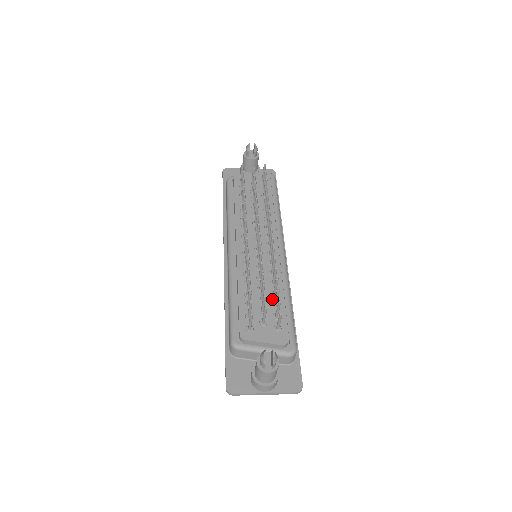
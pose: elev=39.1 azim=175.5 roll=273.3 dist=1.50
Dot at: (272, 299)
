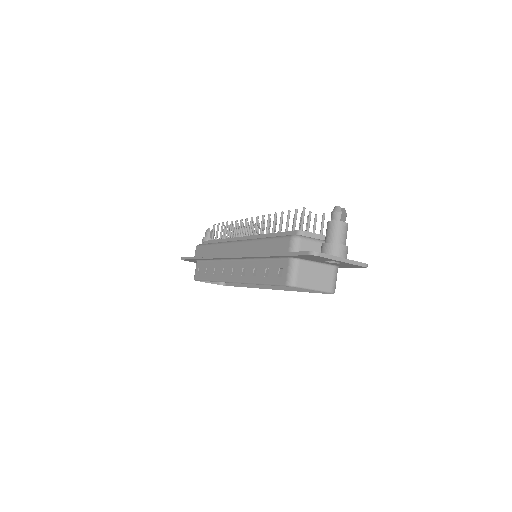
Dot at: occluded
